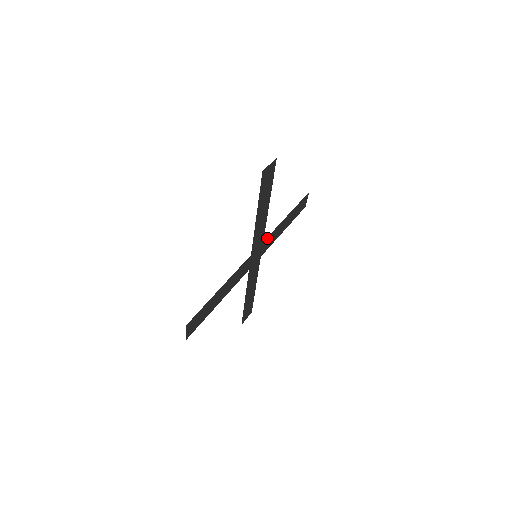
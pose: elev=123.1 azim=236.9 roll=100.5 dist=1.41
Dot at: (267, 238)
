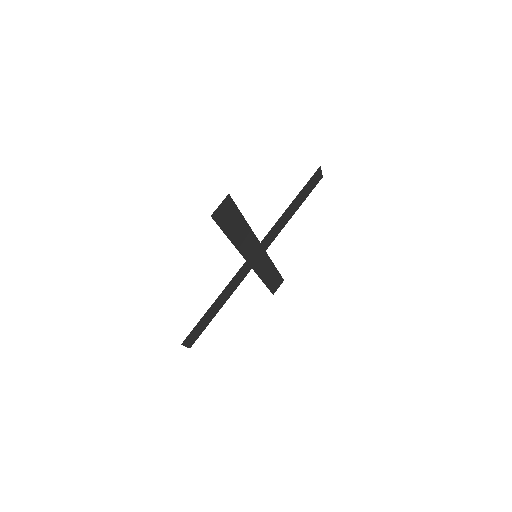
Dot at: (266, 236)
